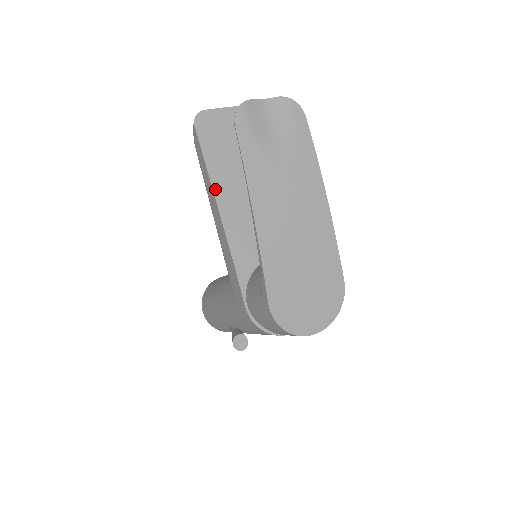
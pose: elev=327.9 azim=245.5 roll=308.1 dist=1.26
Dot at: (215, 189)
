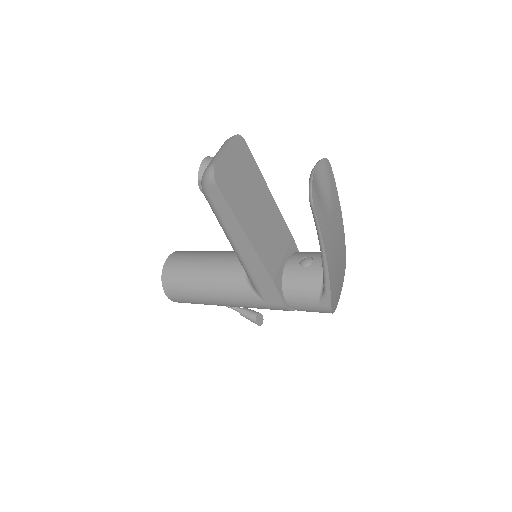
Dot at: (247, 233)
